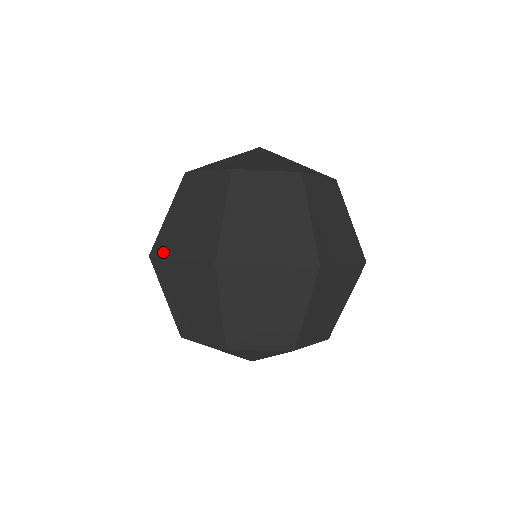
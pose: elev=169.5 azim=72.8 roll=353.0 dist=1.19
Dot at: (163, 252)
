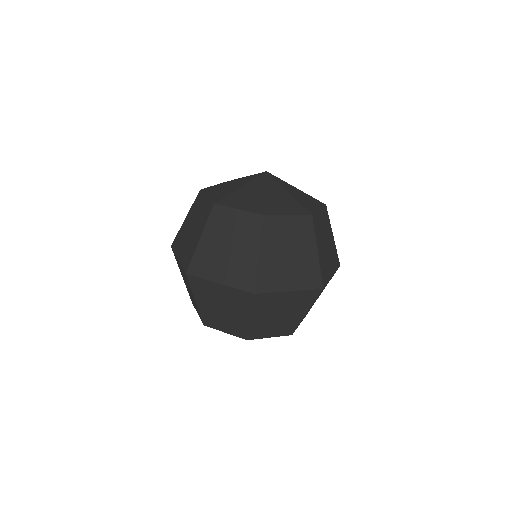
Dot at: (175, 248)
